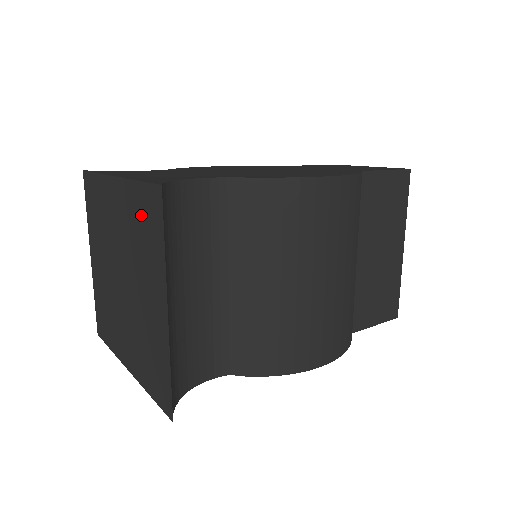
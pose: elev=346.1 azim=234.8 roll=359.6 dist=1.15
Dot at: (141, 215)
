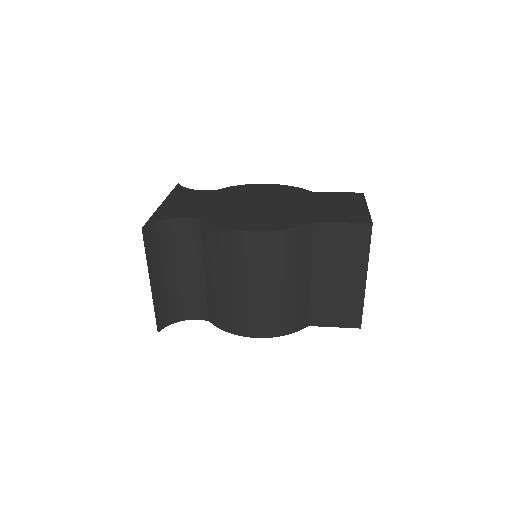
Dot at: occluded
